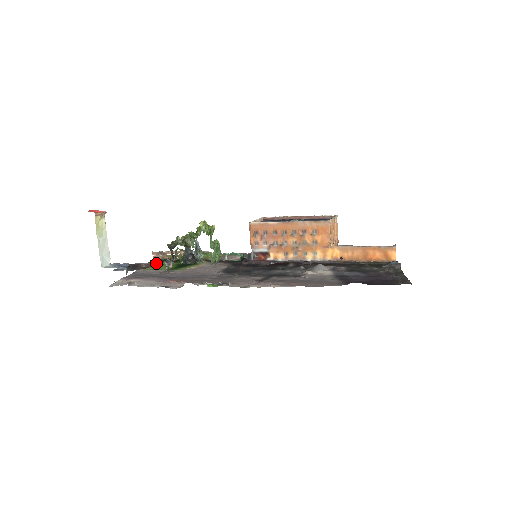
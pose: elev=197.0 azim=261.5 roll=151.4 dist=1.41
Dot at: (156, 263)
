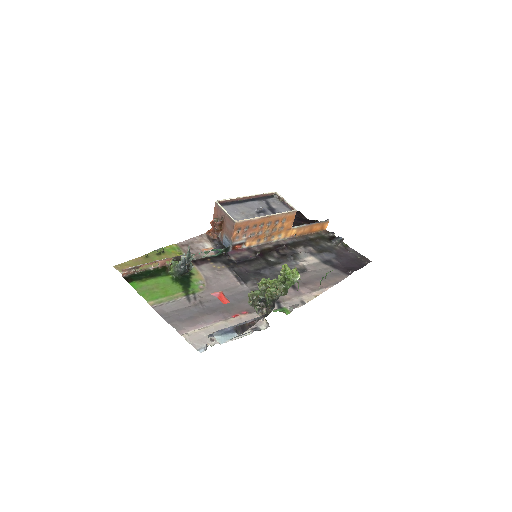
Dot at: (145, 284)
